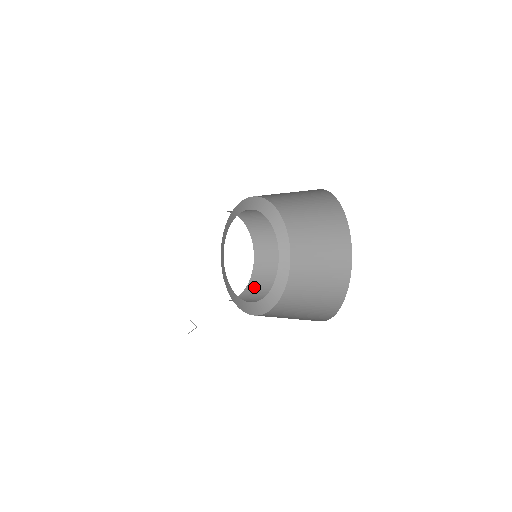
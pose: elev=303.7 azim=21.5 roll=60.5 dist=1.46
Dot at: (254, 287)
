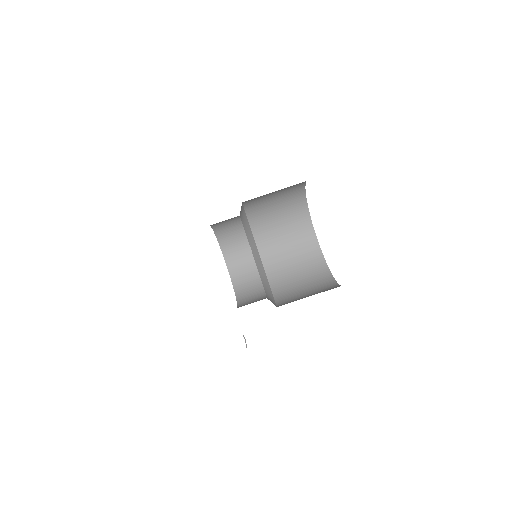
Dot at: (243, 286)
